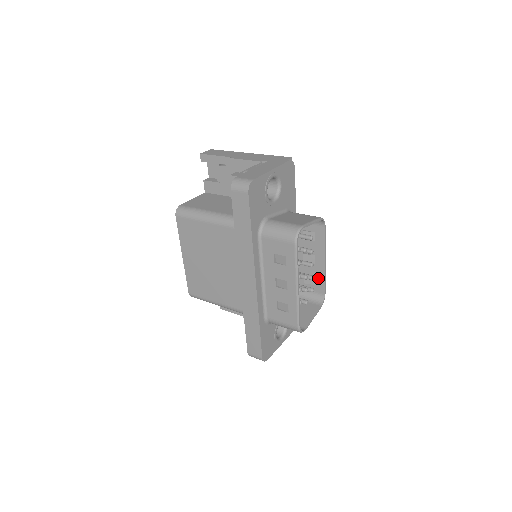
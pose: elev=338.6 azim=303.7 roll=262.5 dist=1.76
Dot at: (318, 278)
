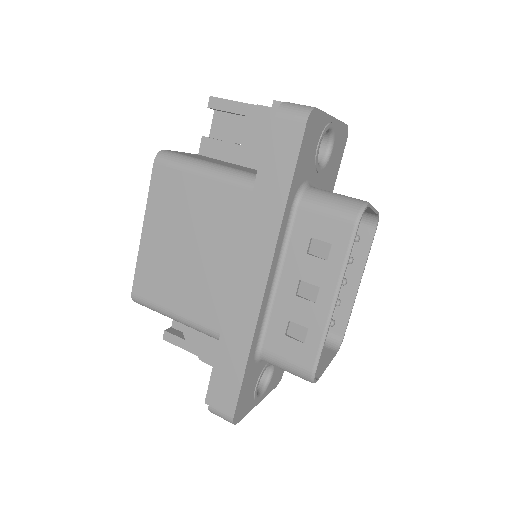
Dot at: (340, 309)
